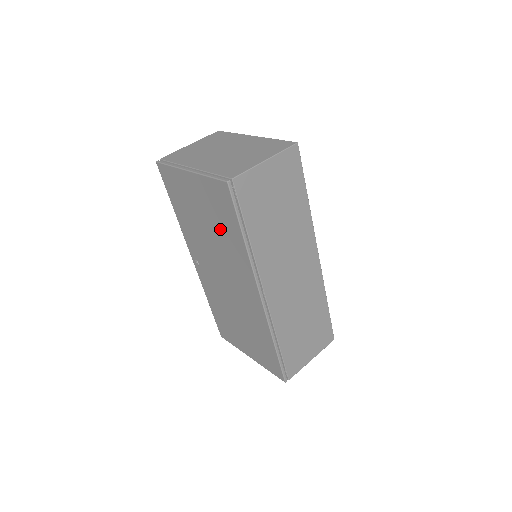
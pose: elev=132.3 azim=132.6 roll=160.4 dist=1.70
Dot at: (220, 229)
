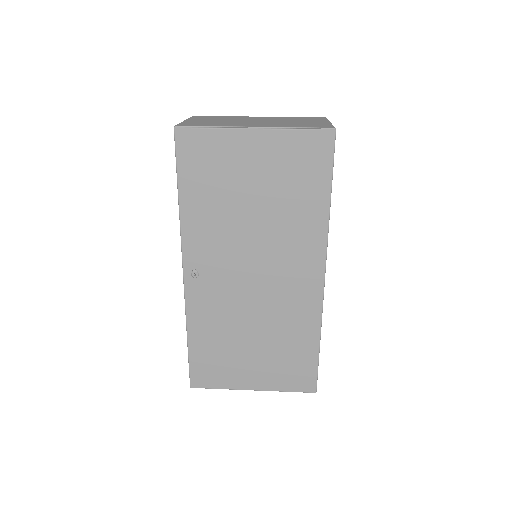
Dot at: (286, 200)
